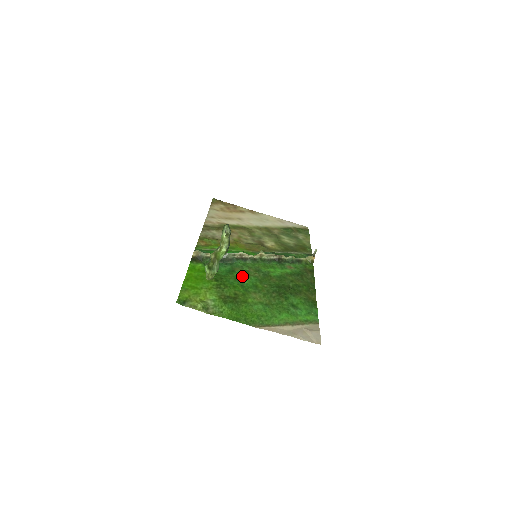
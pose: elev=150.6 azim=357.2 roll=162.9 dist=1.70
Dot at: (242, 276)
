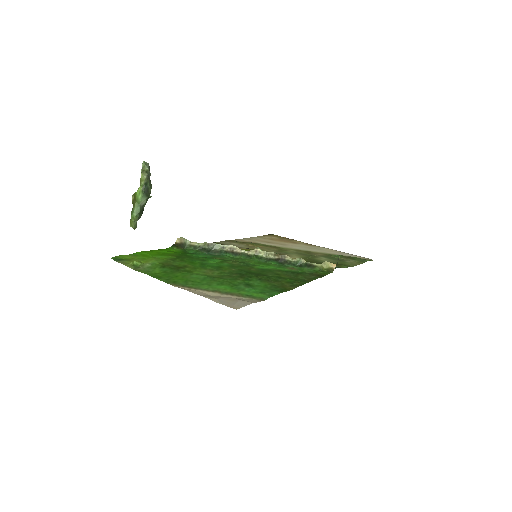
Dot at: (215, 261)
